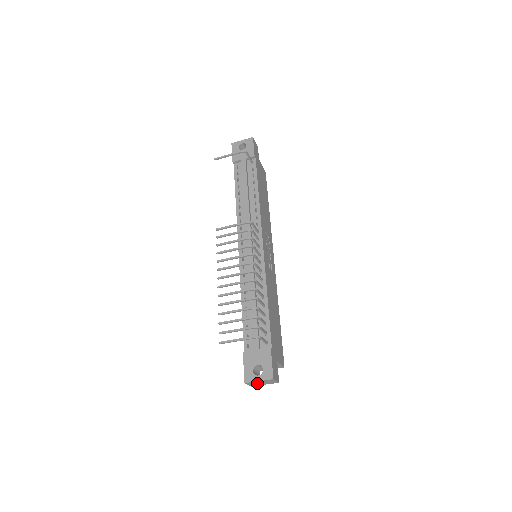
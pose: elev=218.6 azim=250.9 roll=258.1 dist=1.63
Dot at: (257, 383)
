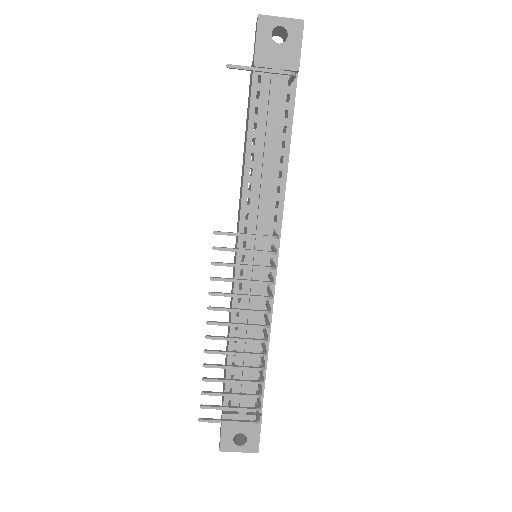
Dot at: occluded
